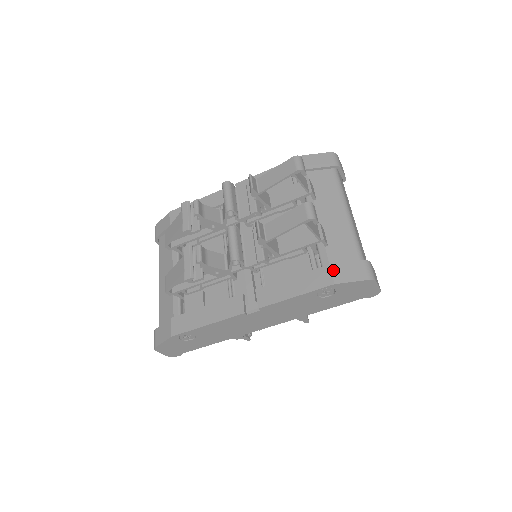
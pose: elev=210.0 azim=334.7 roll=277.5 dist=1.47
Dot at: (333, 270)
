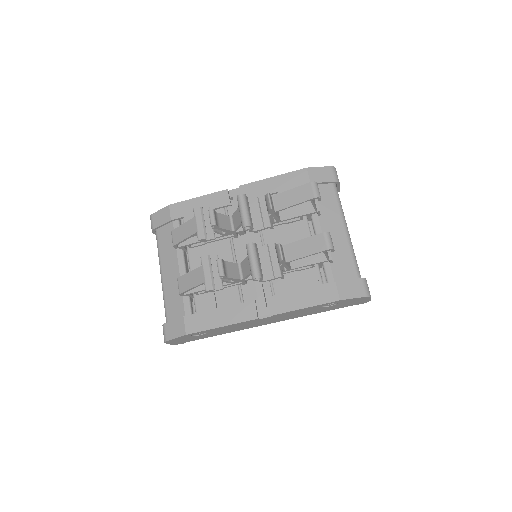
Dot at: (338, 287)
